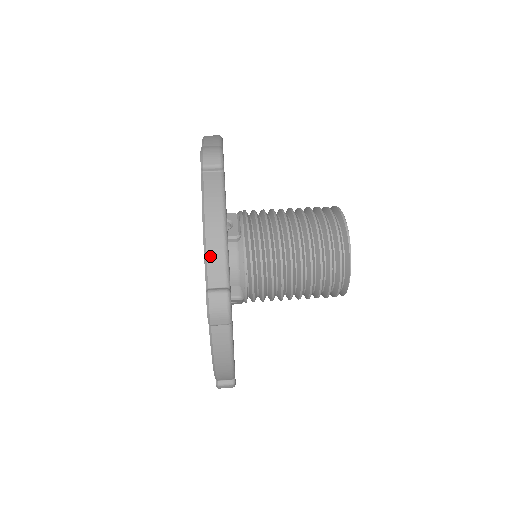
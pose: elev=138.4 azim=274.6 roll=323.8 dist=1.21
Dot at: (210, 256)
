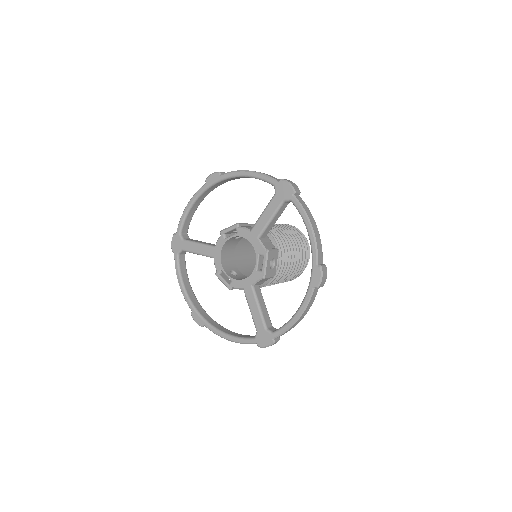
Dot at: (265, 174)
